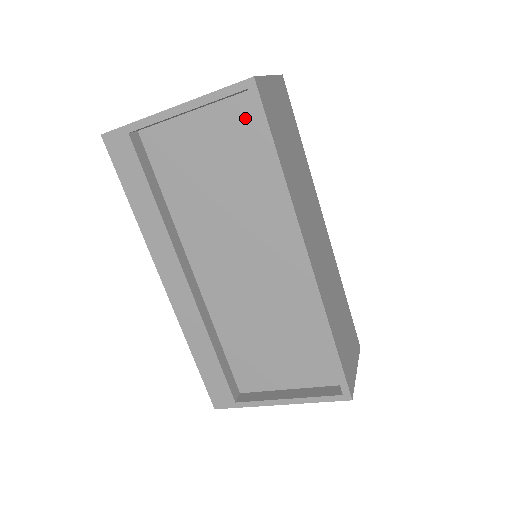
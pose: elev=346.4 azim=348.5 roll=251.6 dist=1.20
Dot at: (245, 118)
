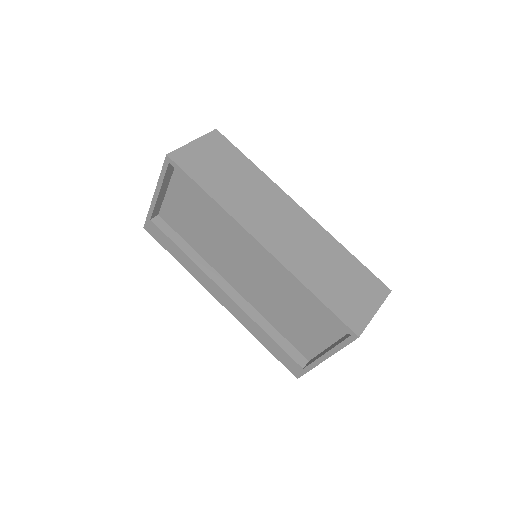
Dot at: occluded
